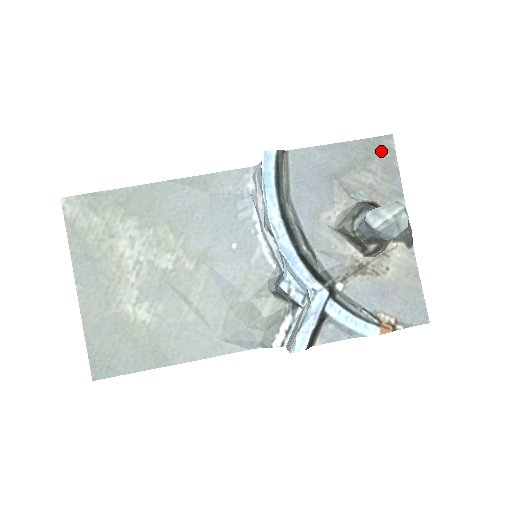
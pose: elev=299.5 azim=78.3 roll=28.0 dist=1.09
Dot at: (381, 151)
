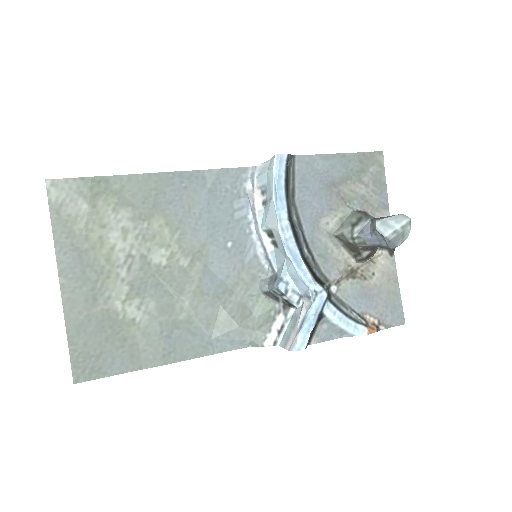
Dot at: (373, 165)
